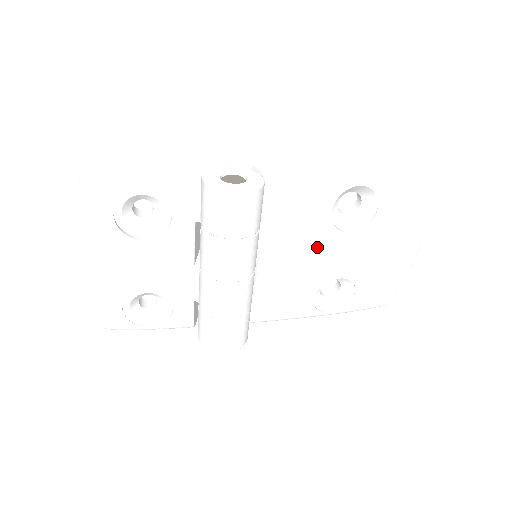
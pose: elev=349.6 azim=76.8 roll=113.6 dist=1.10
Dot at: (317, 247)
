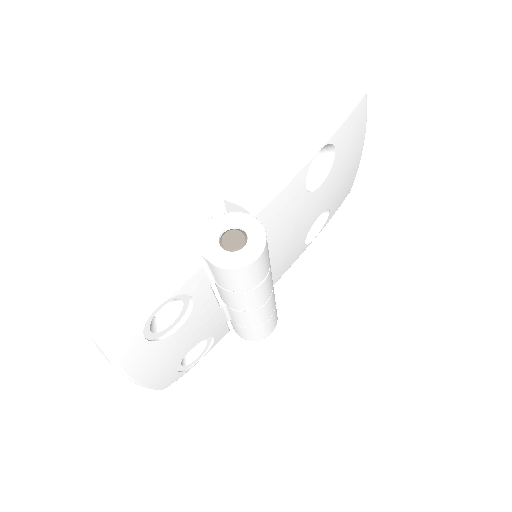
Dot at: (301, 215)
